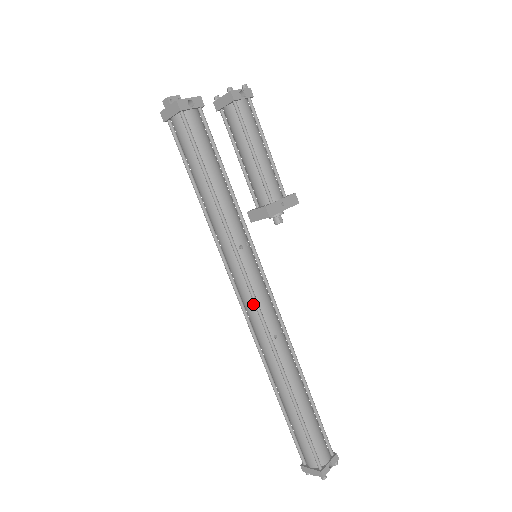
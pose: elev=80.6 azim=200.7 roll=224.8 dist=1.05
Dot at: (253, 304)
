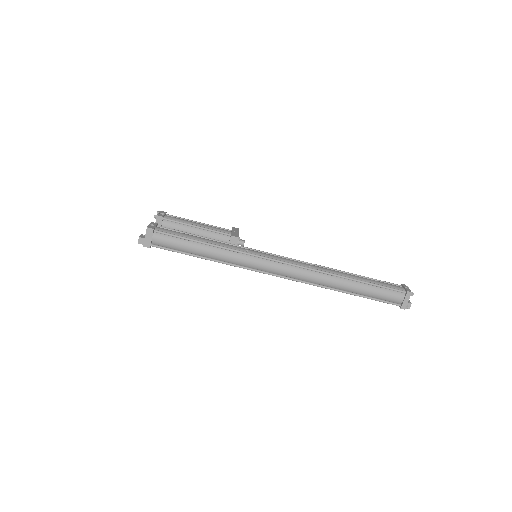
Dot at: (283, 265)
